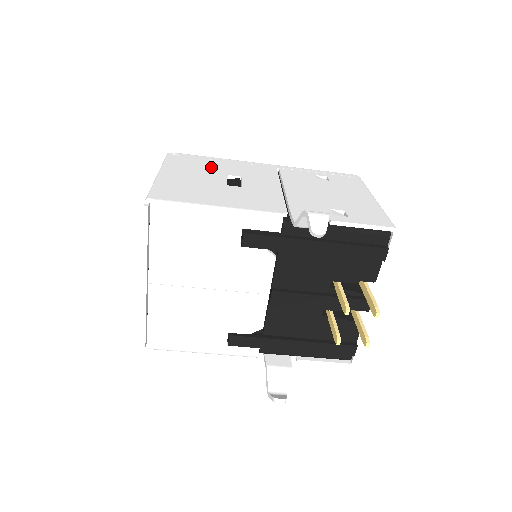
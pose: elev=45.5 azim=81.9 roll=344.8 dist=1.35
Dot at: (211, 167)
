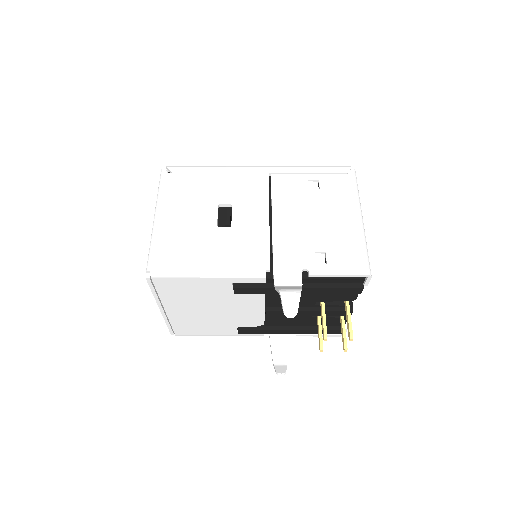
Dot at: (203, 191)
